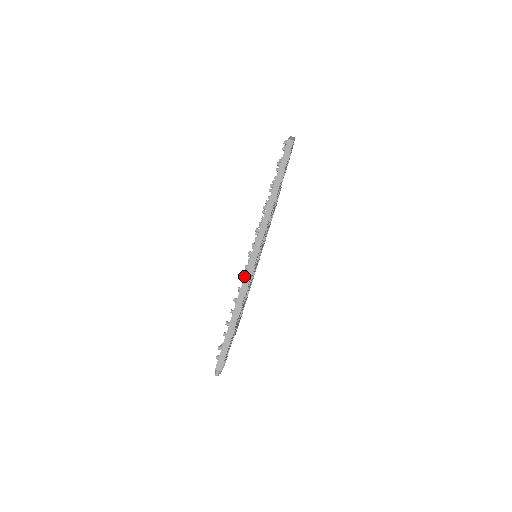
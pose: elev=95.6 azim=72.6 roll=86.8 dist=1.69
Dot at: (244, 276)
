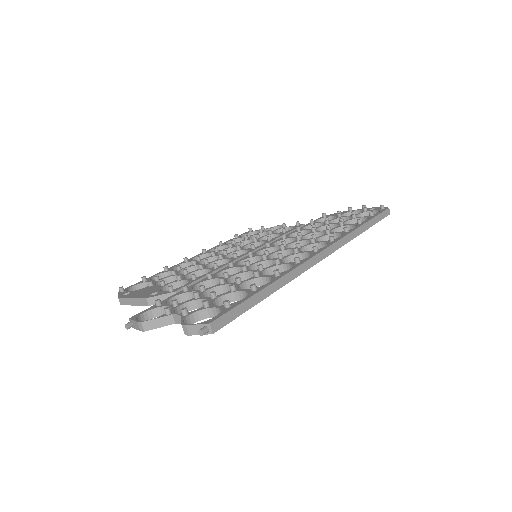
Dot at: (304, 261)
